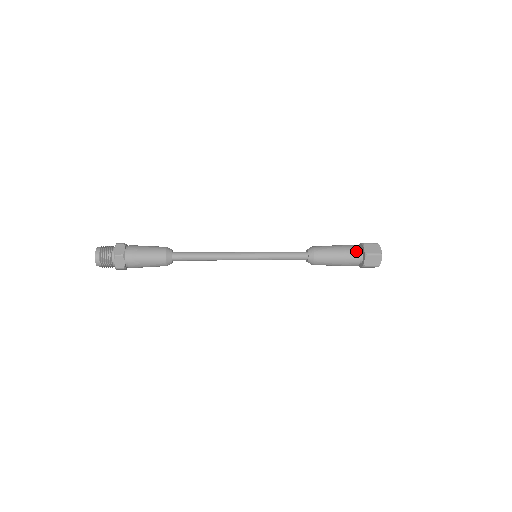
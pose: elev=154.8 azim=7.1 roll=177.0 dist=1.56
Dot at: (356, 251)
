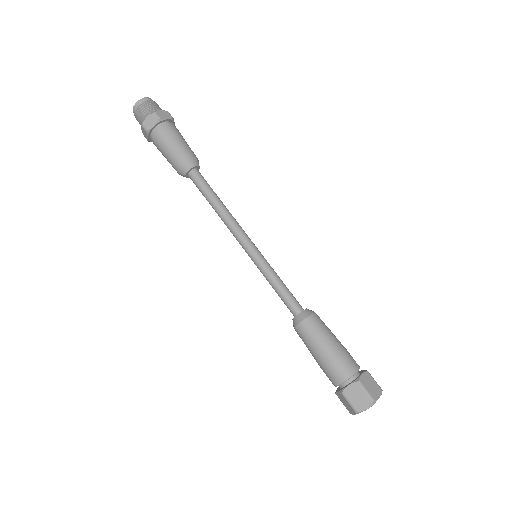
Dot at: (351, 366)
